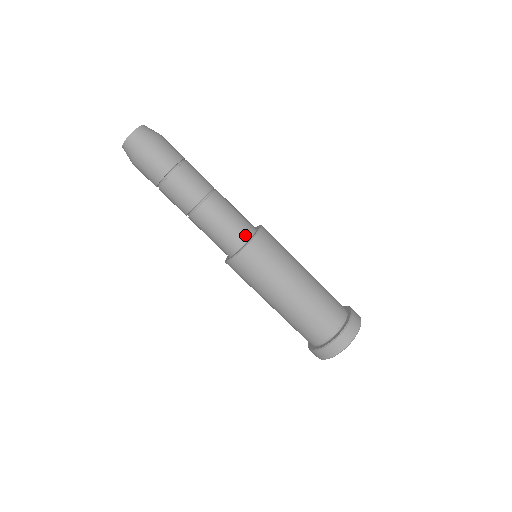
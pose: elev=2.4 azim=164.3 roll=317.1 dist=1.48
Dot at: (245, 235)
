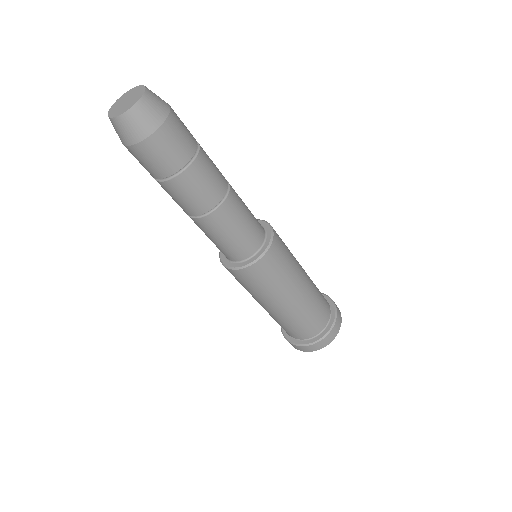
Dot at: (244, 255)
